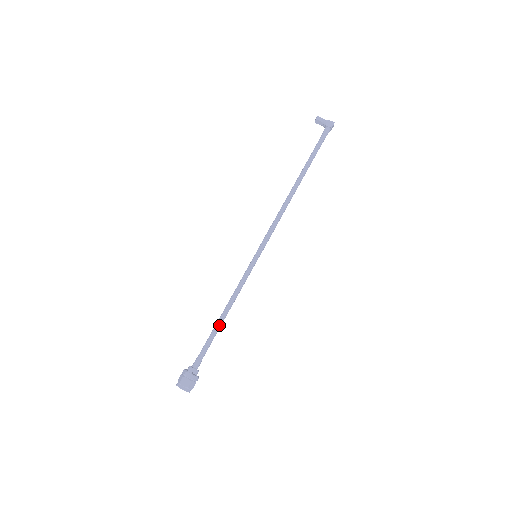
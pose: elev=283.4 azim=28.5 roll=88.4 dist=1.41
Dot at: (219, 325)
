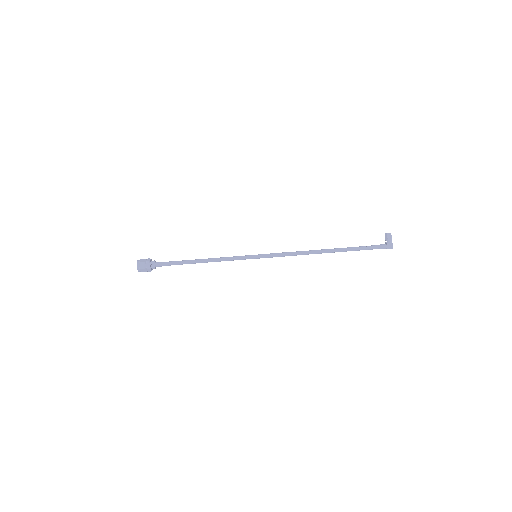
Dot at: (193, 262)
